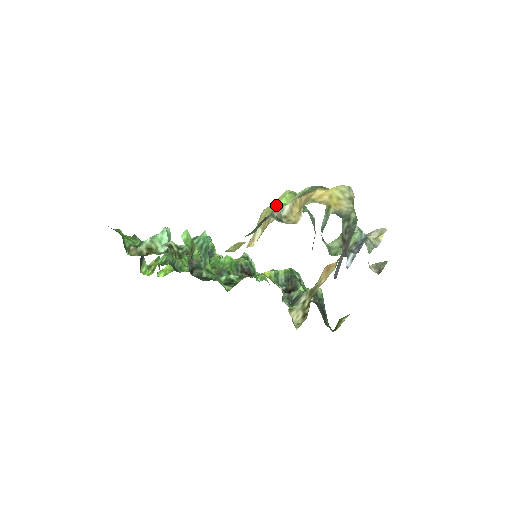
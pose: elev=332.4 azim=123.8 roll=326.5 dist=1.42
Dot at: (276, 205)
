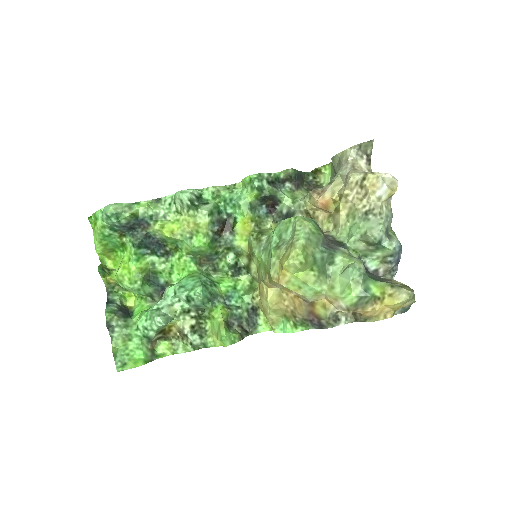
Dot at: (296, 282)
